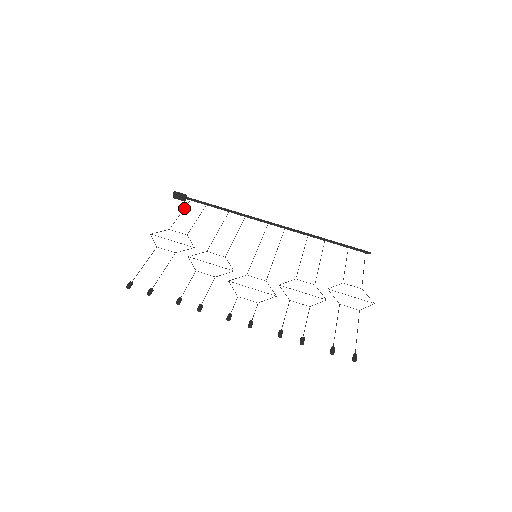
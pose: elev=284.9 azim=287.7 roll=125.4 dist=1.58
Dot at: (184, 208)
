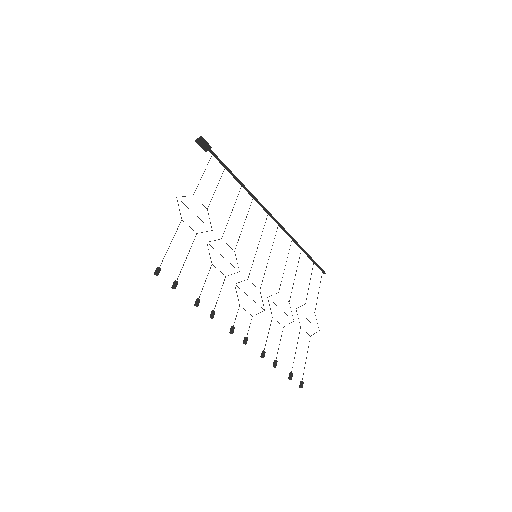
Dot at: occluded
